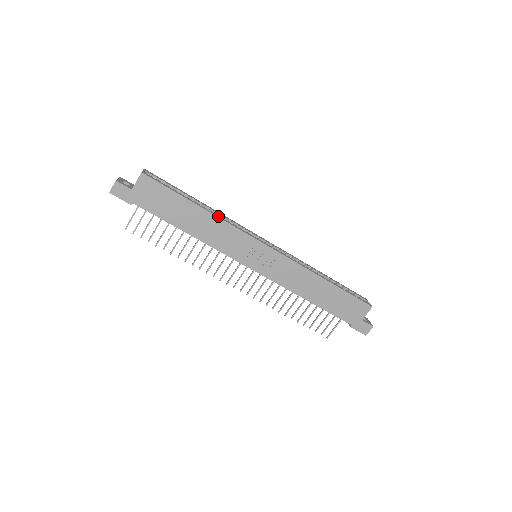
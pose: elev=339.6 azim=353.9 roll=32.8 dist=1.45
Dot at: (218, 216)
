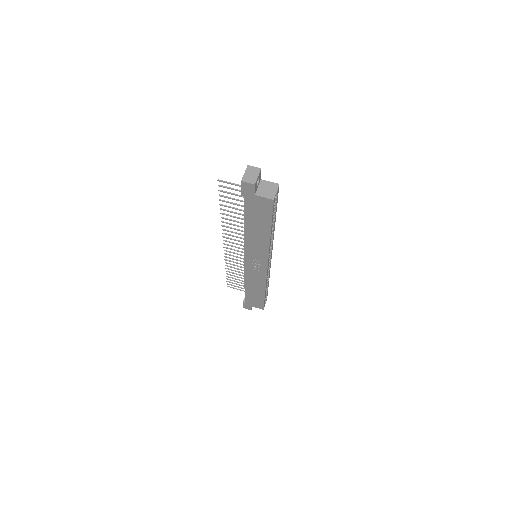
Dot at: (270, 242)
